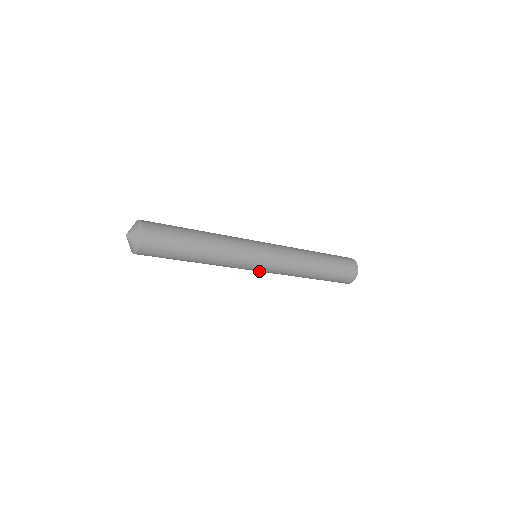
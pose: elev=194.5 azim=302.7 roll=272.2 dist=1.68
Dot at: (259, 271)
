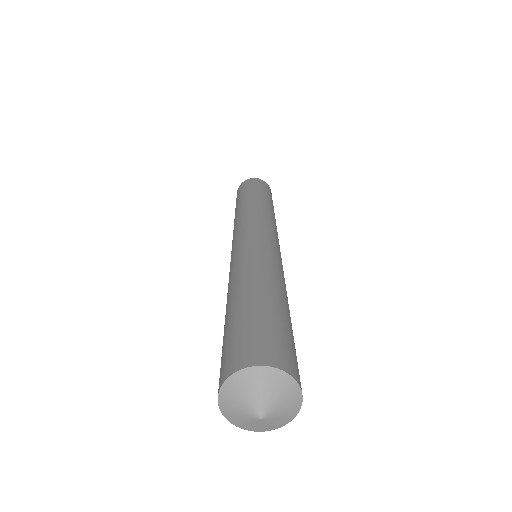
Dot at: occluded
